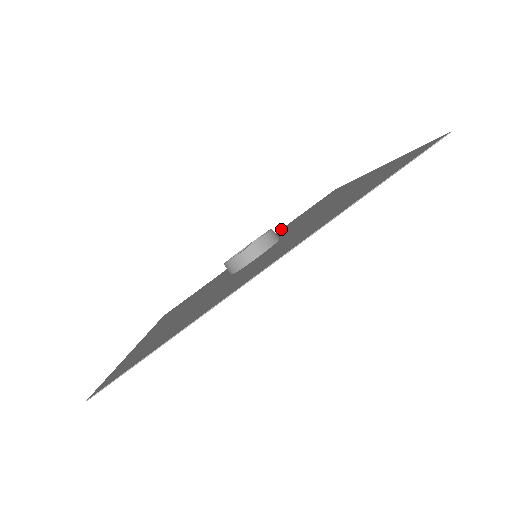
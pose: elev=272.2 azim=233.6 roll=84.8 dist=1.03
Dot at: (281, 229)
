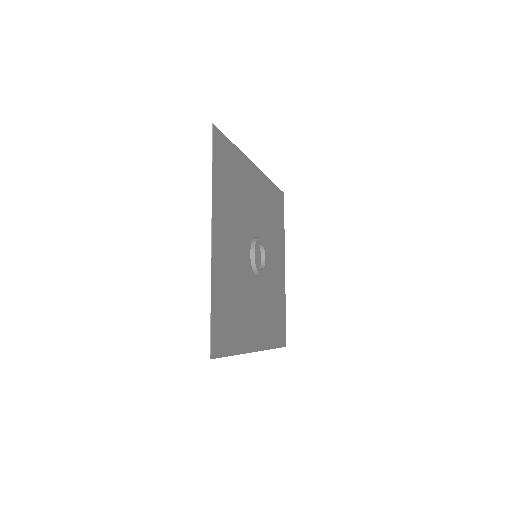
Dot at: (282, 240)
